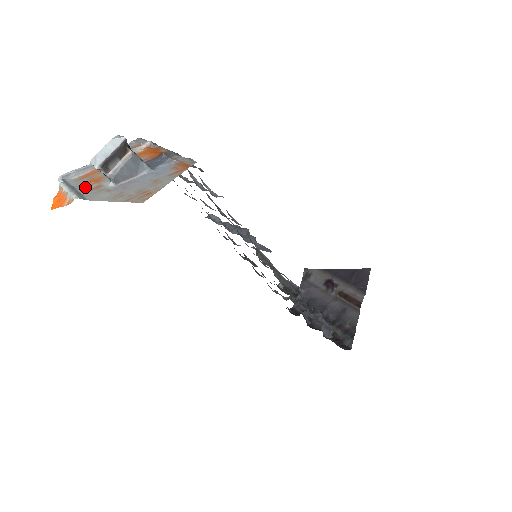
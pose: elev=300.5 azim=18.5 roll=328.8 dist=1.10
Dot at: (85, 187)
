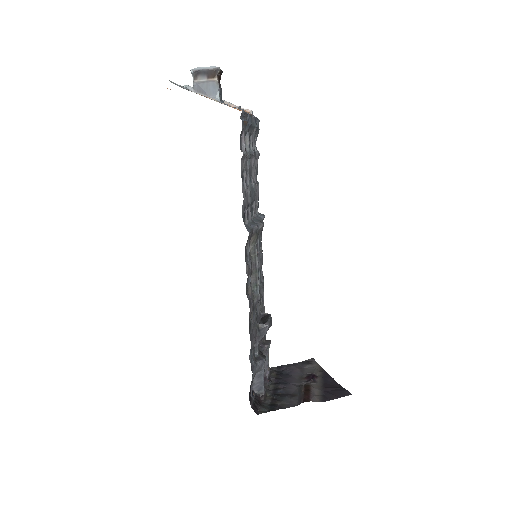
Dot at: occluded
